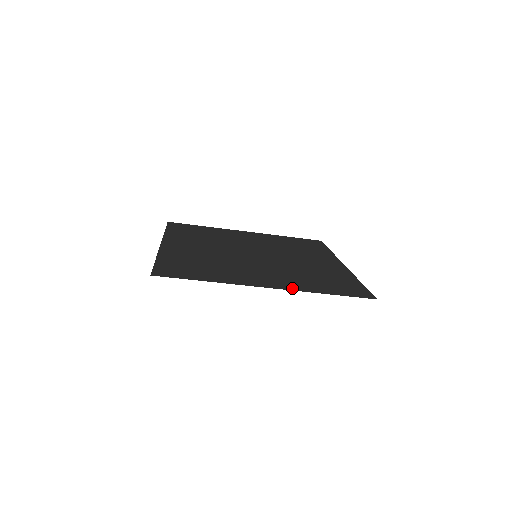
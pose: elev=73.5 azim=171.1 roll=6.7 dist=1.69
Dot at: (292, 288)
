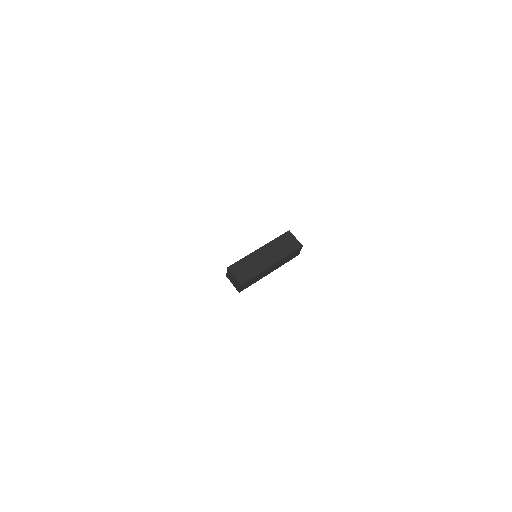
Dot at: occluded
